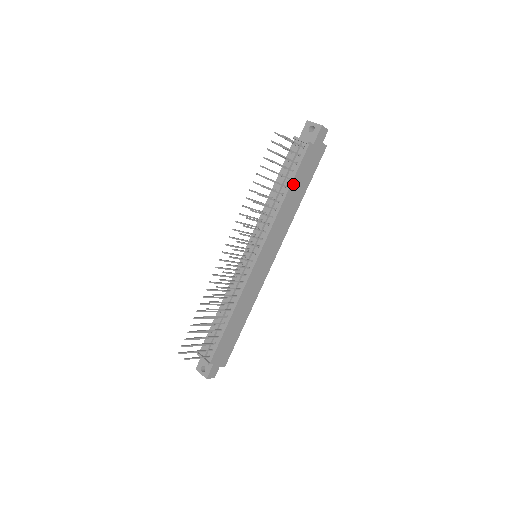
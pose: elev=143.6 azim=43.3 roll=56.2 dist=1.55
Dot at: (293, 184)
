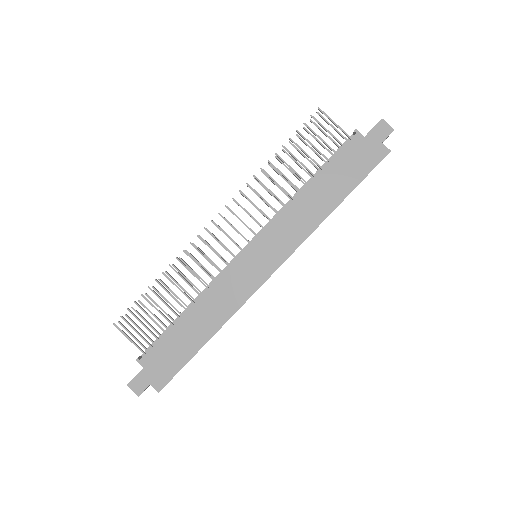
Dot at: (324, 174)
